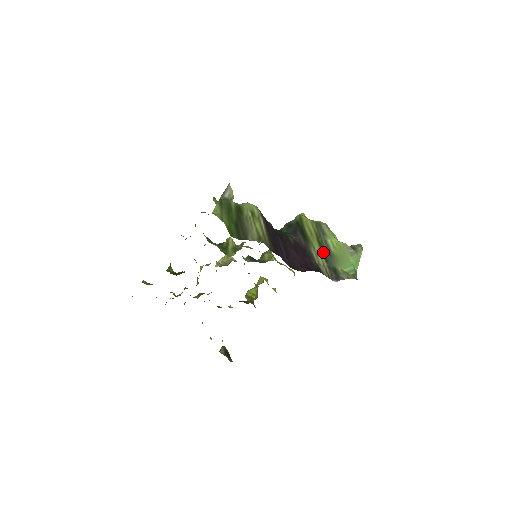
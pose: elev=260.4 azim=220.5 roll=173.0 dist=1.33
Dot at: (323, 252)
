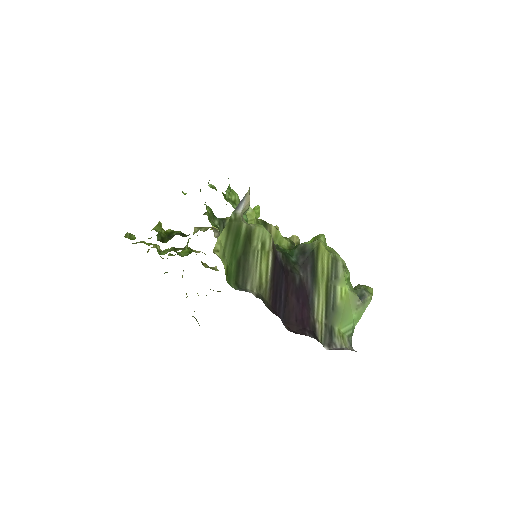
Dot at: (327, 303)
